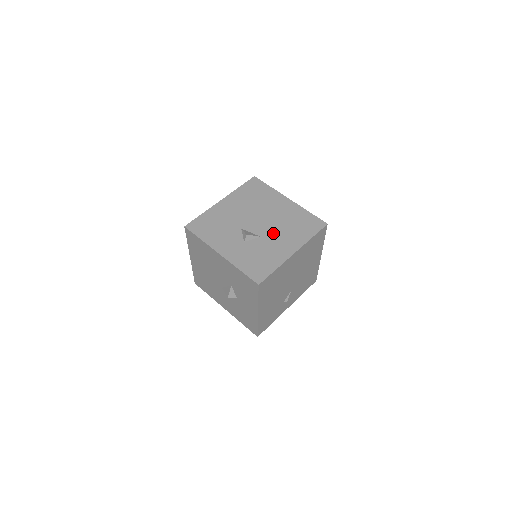
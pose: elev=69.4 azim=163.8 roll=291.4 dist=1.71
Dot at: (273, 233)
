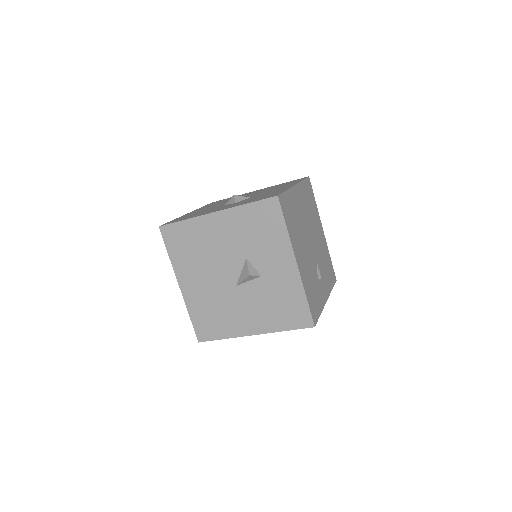
Dot at: (261, 193)
